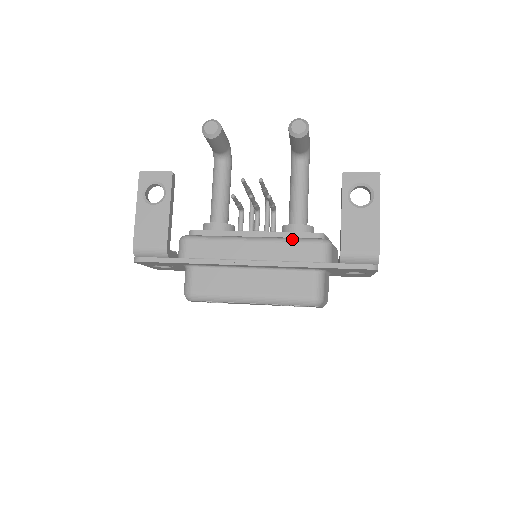
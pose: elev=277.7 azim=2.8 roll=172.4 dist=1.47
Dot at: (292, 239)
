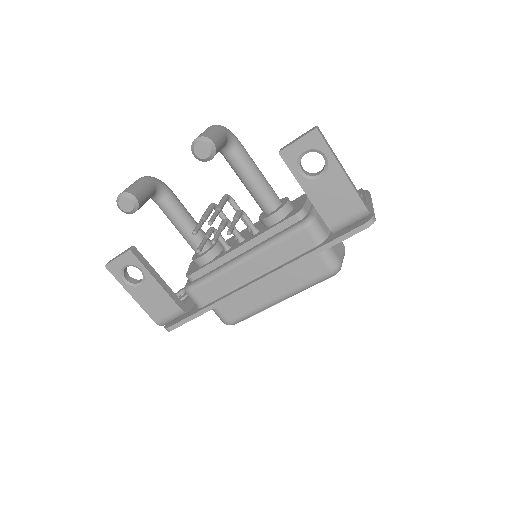
Dot at: (277, 240)
